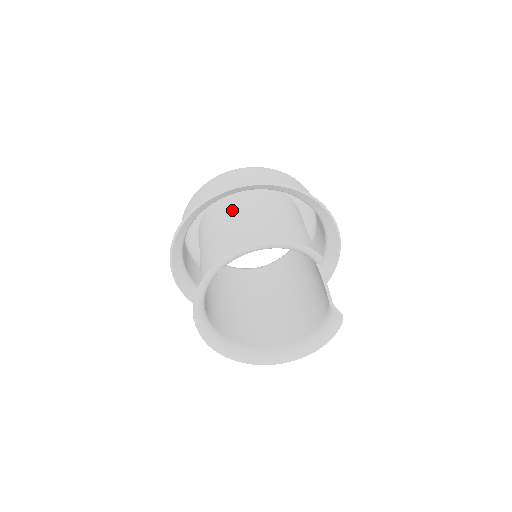
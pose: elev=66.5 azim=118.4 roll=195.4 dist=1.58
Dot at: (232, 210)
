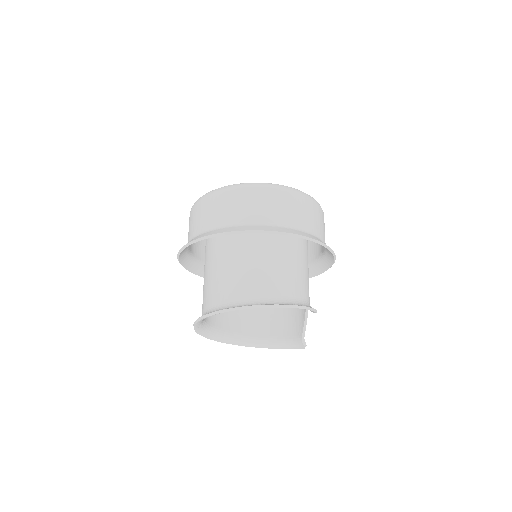
Dot at: occluded
